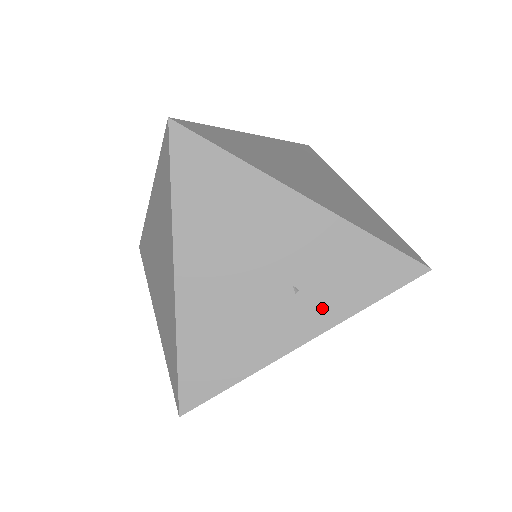
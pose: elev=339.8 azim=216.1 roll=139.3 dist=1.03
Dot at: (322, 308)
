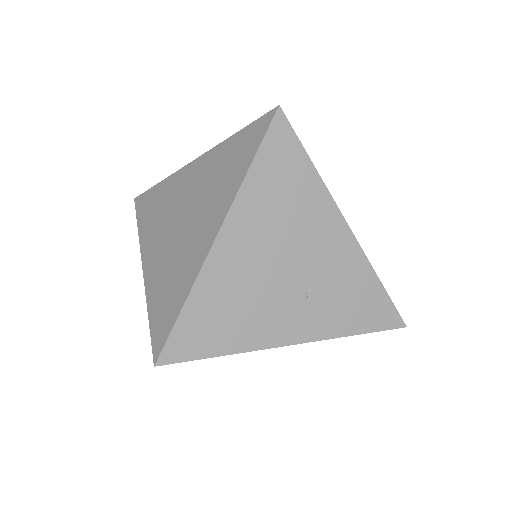
Dot at: (318, 321)
